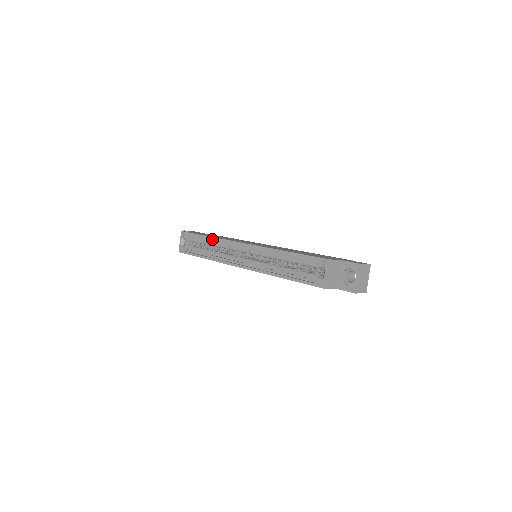
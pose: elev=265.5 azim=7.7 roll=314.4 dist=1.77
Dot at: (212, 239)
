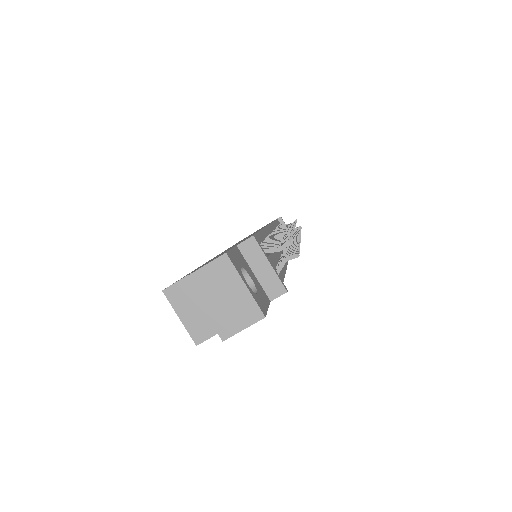
Dot at: occluded
